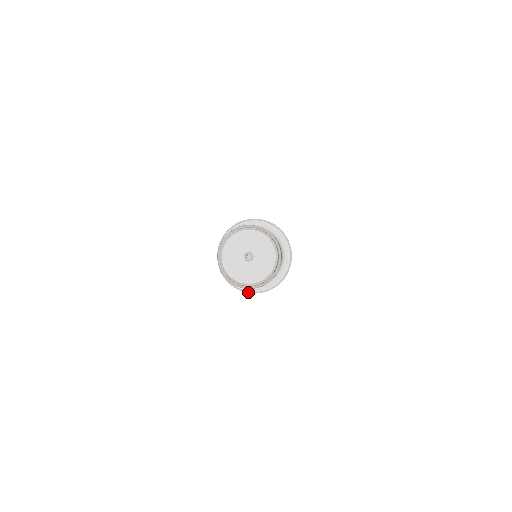
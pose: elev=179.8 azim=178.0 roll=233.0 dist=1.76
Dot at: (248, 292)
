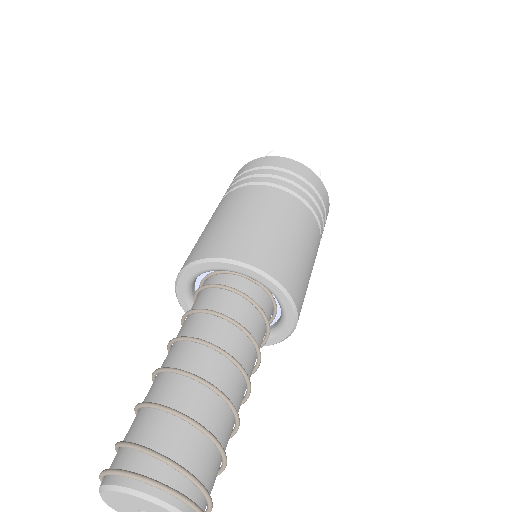
Dot at: occluded
